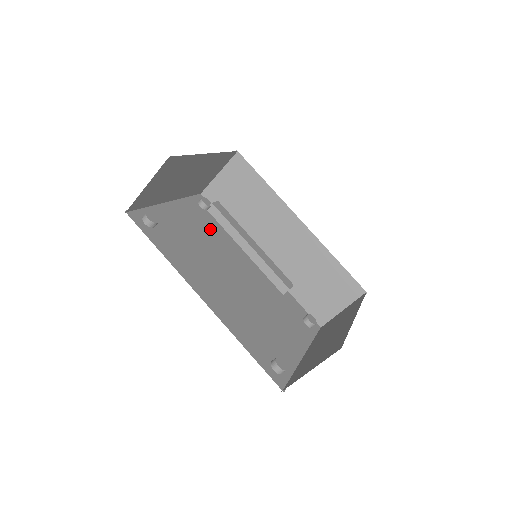
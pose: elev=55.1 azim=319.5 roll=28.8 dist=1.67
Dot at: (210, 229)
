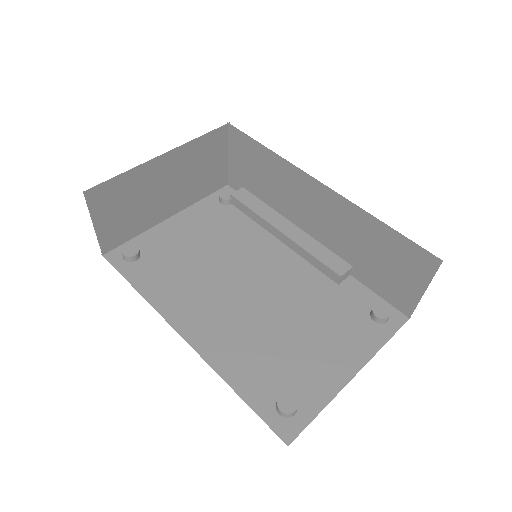
Dot at: (228, 229)
